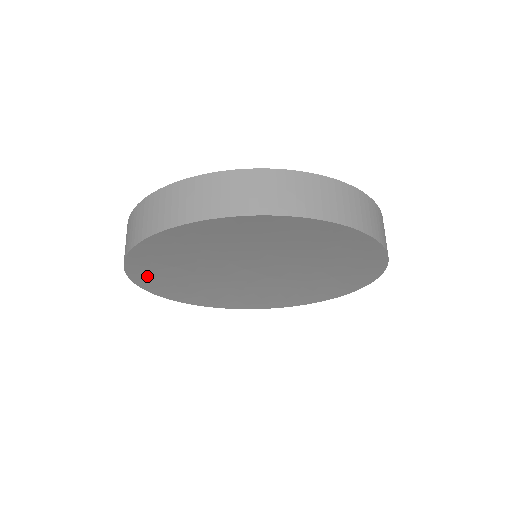
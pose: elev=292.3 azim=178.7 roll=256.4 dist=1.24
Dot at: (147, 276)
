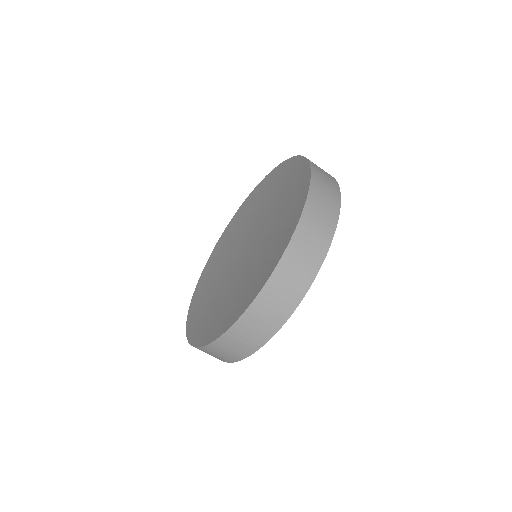
Dot at: occluded
